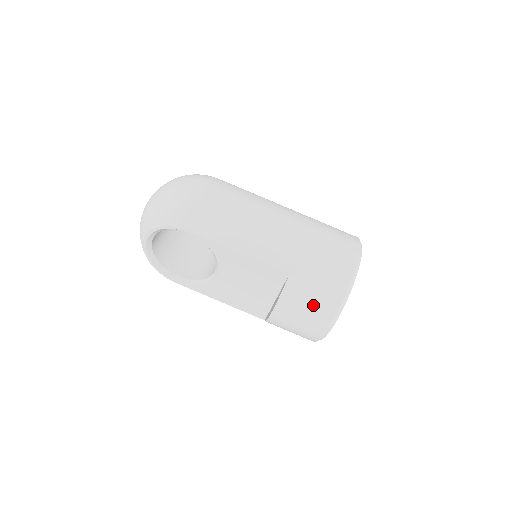
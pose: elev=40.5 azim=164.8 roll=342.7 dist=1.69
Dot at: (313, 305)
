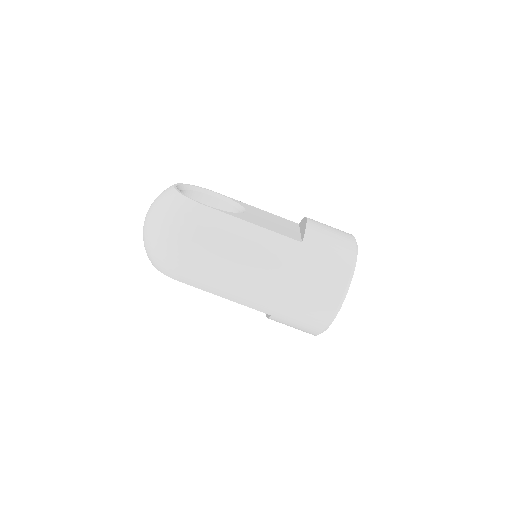
Dot at: (295, 328)
